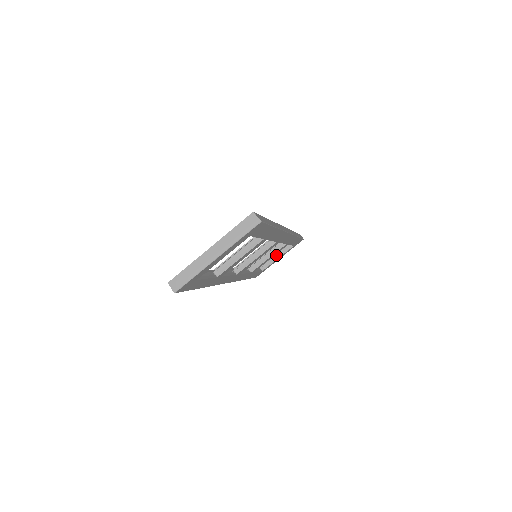
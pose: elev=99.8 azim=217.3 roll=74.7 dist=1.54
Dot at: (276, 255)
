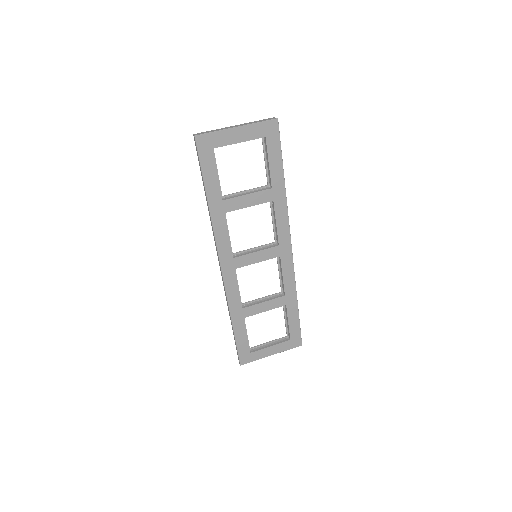
Dot at: (270, 344)
